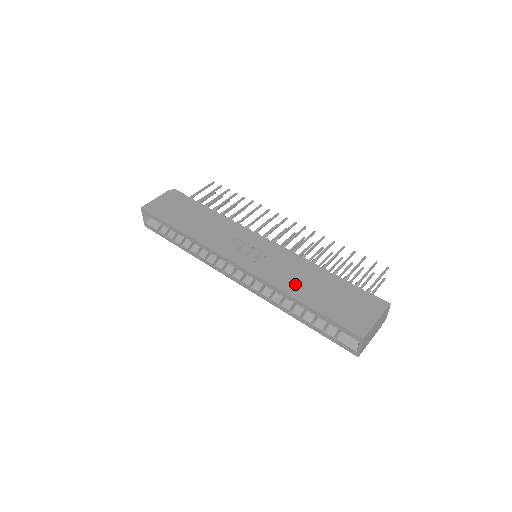
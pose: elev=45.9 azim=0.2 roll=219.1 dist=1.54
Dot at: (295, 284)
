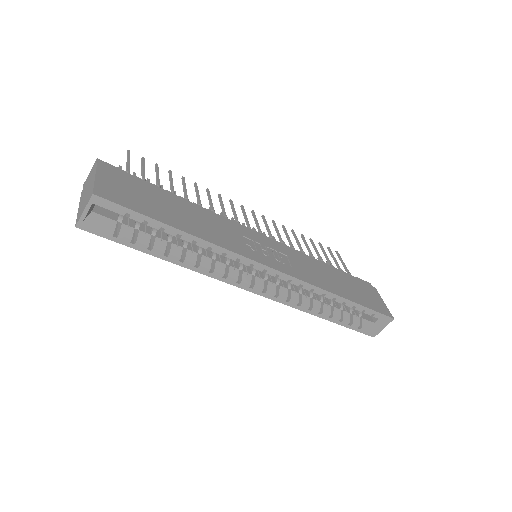
Dot at: (327, 281)
